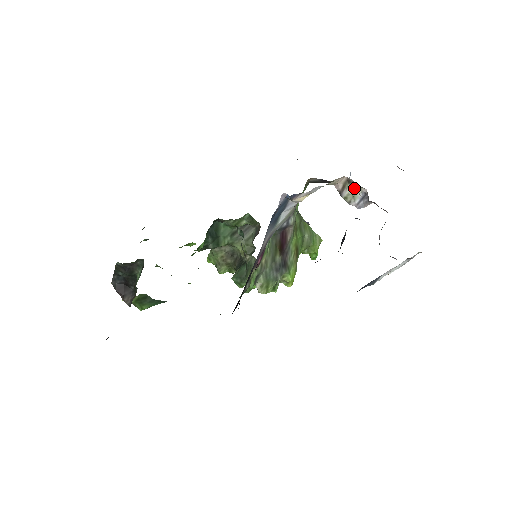
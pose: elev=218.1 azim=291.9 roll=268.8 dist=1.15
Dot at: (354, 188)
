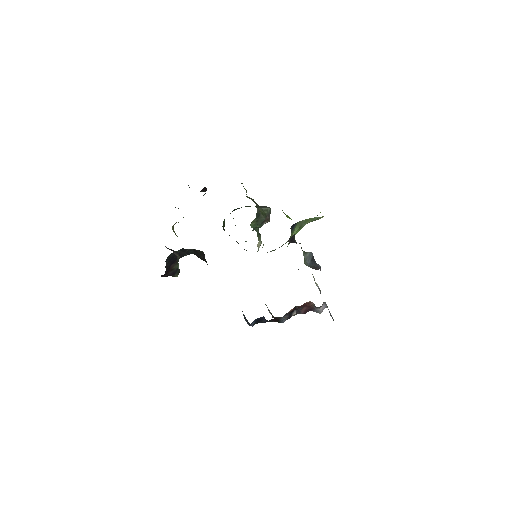
Dot at: occluded
